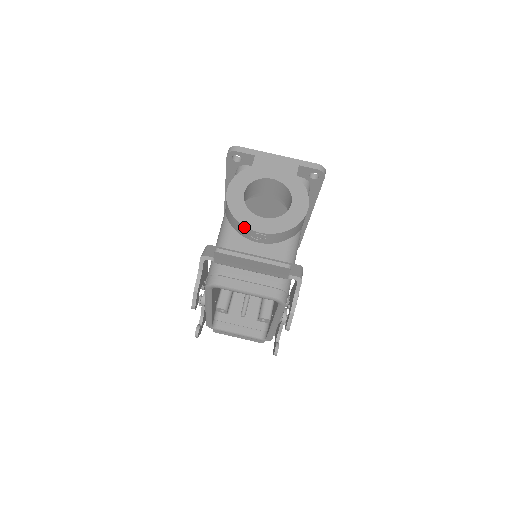
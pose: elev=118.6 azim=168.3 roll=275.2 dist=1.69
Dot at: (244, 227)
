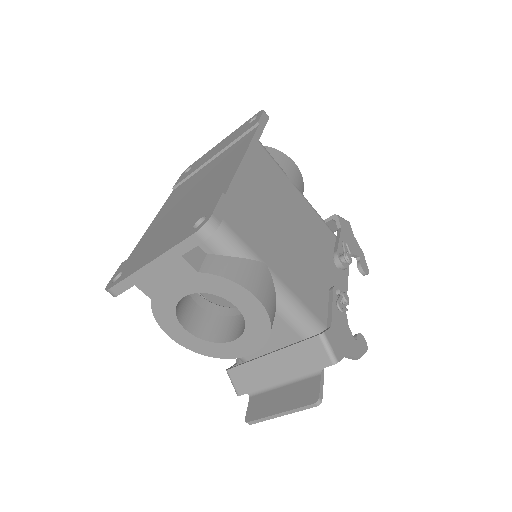
Dot at: (232, 357)
